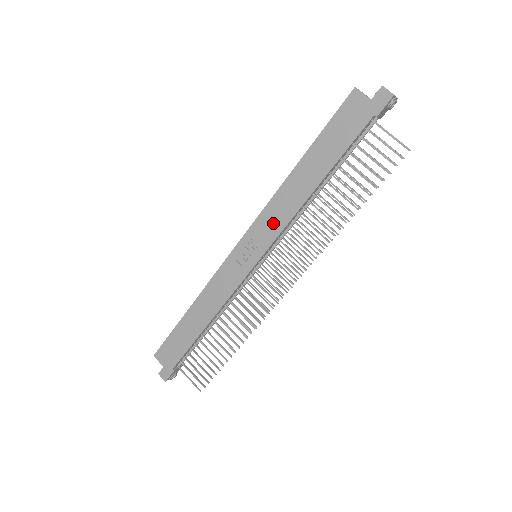
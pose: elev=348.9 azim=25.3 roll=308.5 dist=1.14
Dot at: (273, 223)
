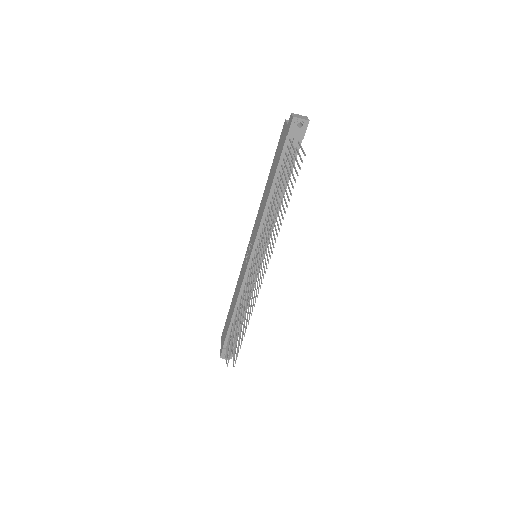
Dot at: (257, 227)
